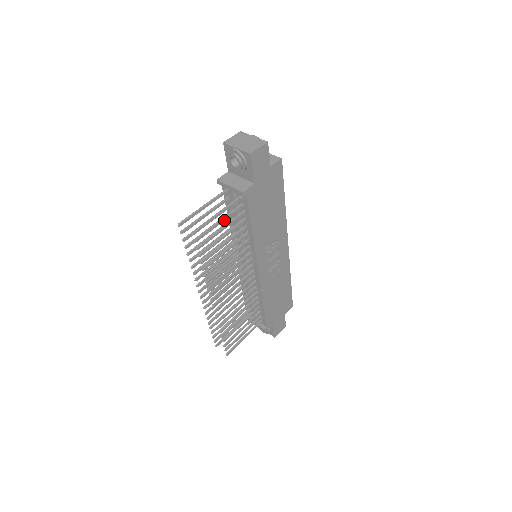
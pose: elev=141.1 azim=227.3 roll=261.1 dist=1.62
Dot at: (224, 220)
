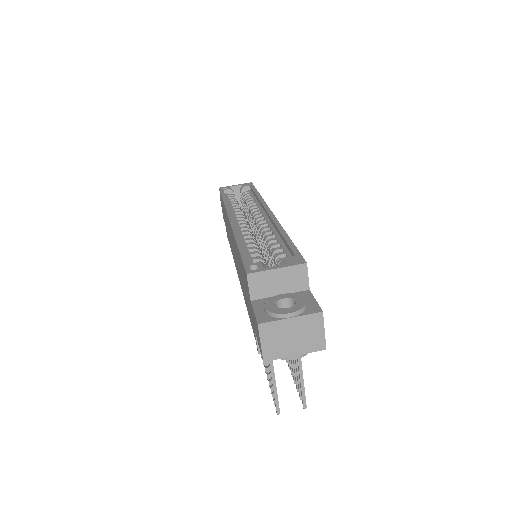
Dot at: occluded
